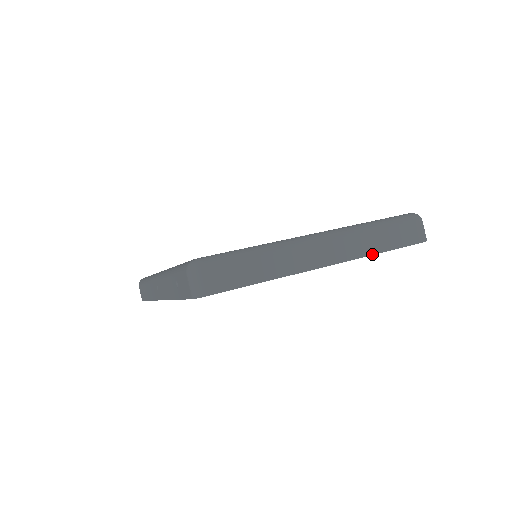
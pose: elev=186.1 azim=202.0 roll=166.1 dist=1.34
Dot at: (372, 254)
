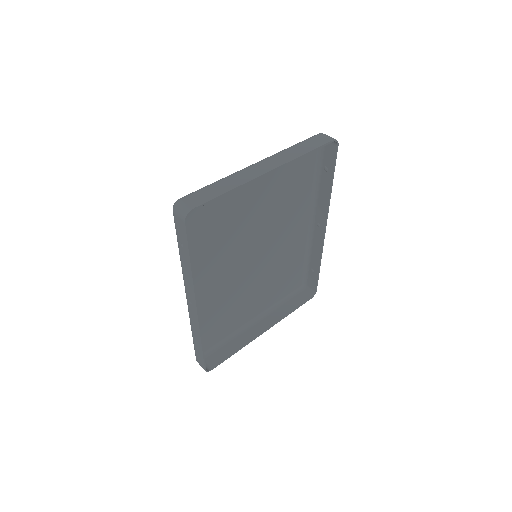
Dot at: (299, 156)
